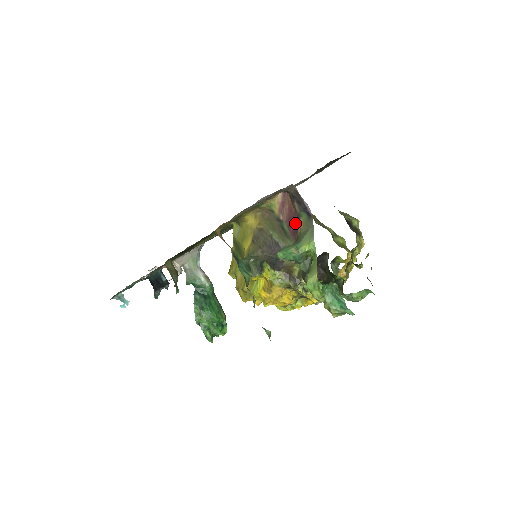
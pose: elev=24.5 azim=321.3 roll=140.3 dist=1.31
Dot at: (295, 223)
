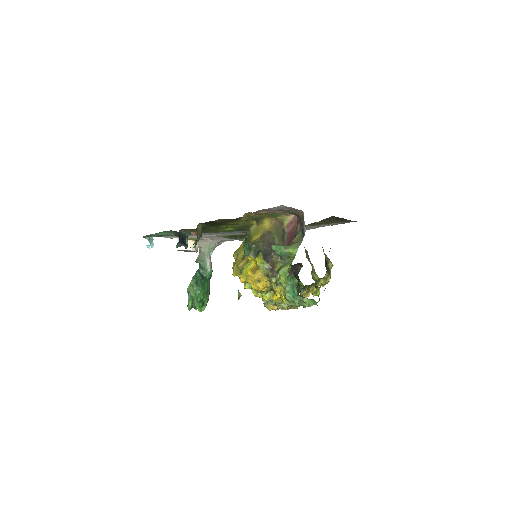
Dot at: (292, 237)
